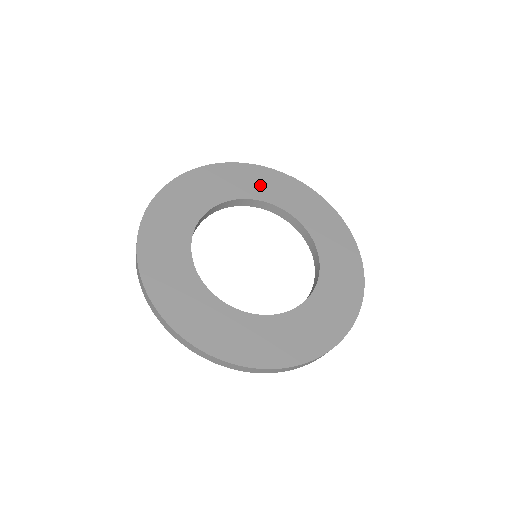
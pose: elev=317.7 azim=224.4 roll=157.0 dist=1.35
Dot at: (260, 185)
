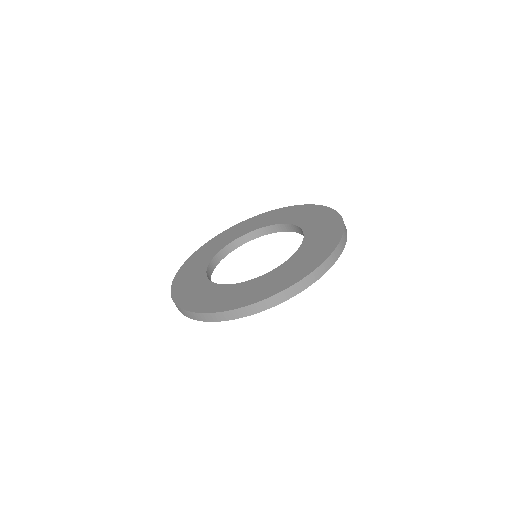
Dot at: (234, 234)
